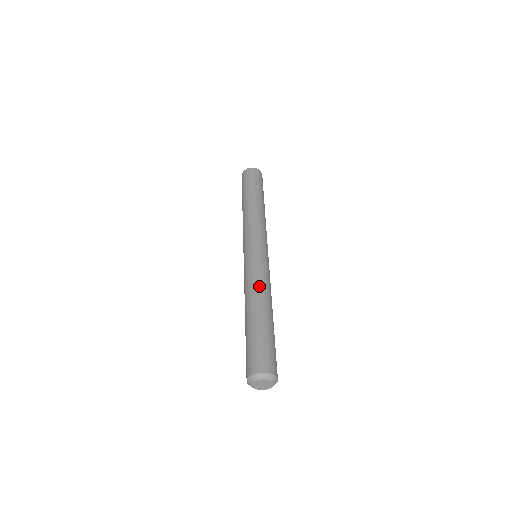
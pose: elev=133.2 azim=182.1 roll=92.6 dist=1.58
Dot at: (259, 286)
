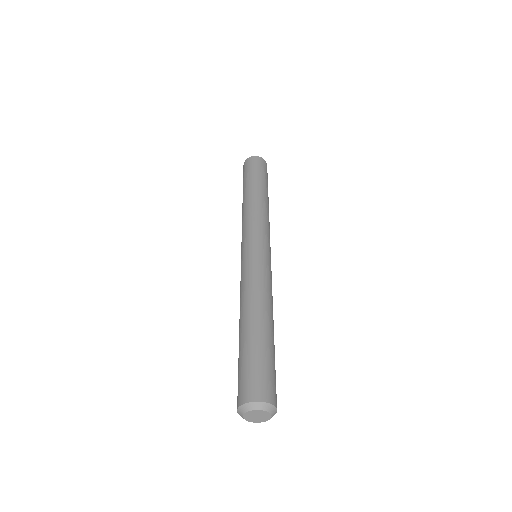
Dot at: (245, 294)
